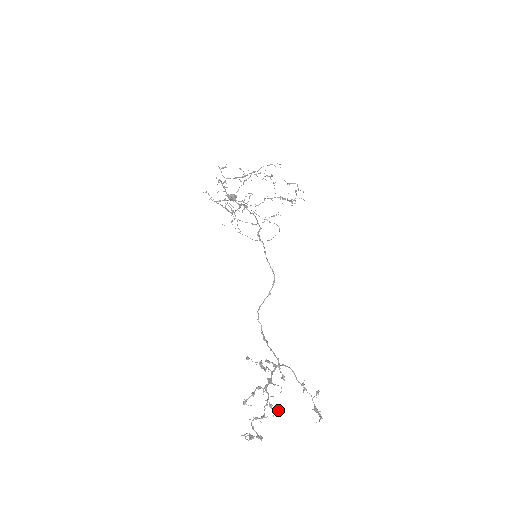
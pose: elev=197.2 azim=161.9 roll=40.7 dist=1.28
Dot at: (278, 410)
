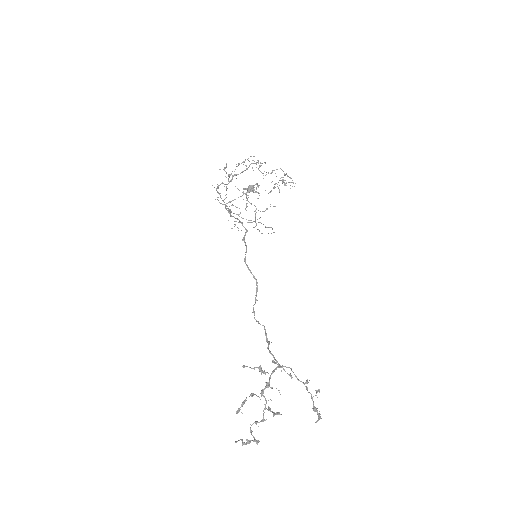
Dot at: (275, 413)
